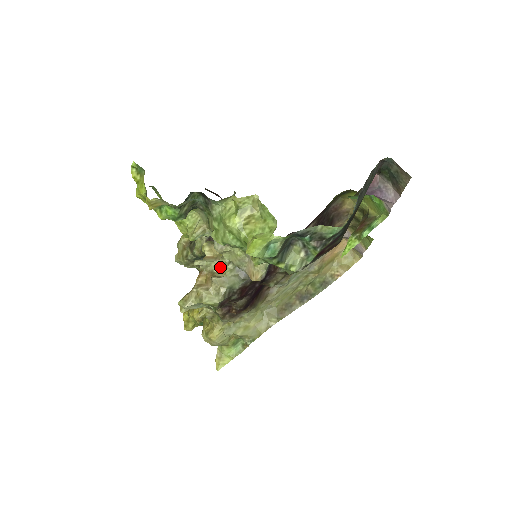
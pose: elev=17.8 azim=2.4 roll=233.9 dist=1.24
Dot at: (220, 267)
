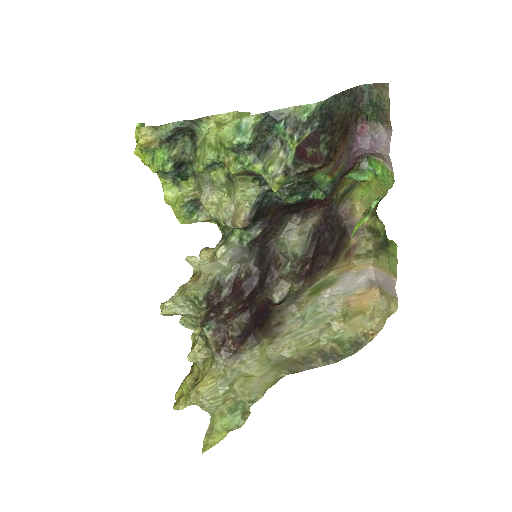
Dot at: occluded
